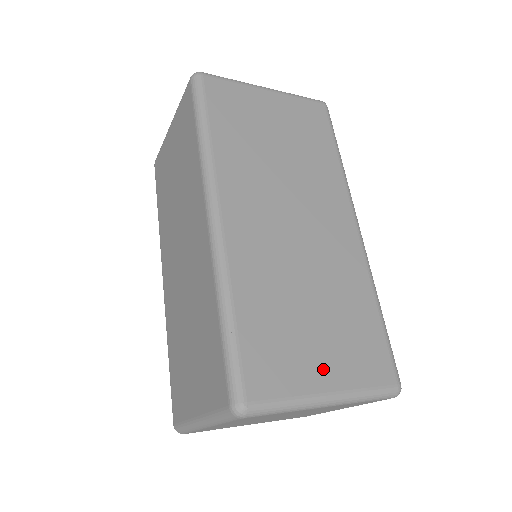
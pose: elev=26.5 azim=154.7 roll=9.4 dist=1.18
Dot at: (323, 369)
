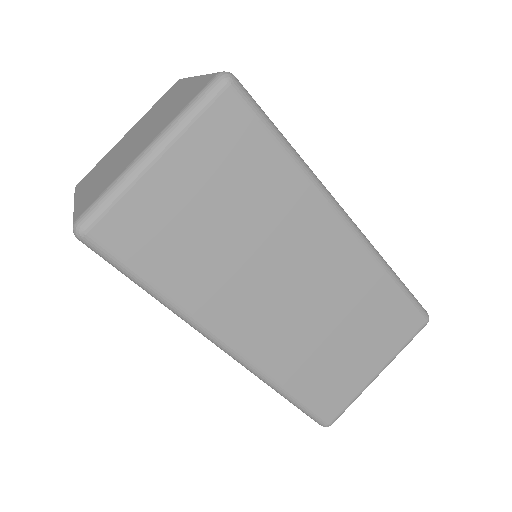
Dot at: (368, 365)
